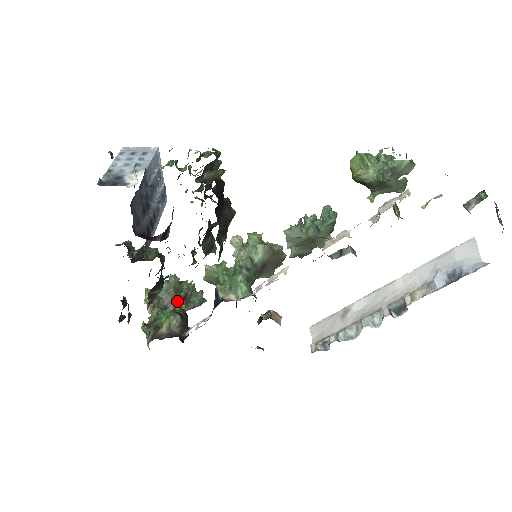
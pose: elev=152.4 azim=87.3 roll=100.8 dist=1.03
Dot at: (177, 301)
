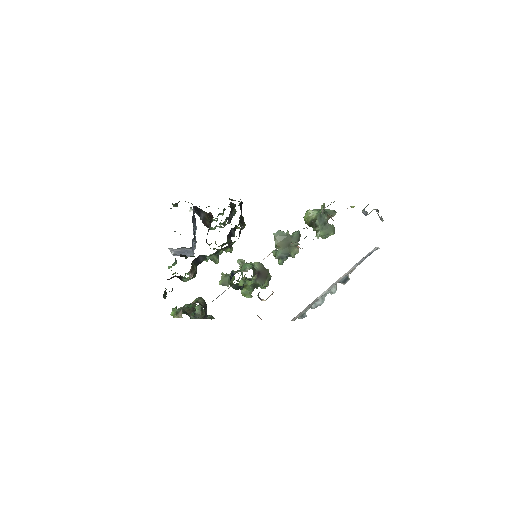
Dot at: (196, 312)
